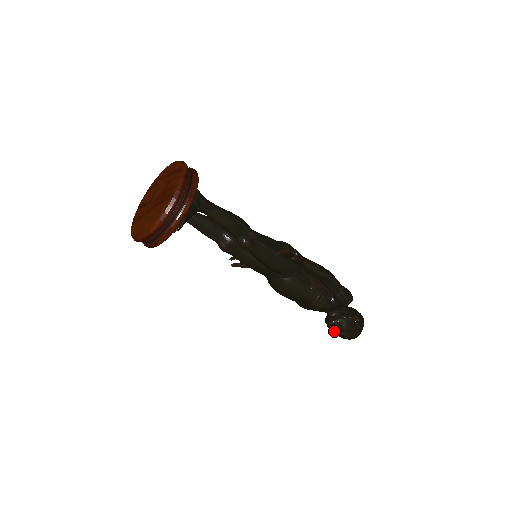
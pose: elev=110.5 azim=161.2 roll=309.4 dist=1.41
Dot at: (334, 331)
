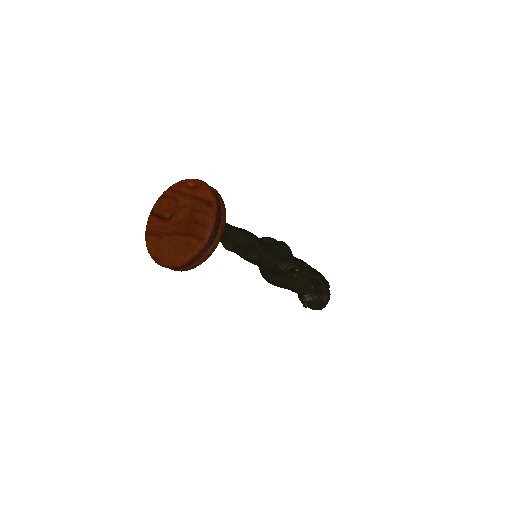
Dot at: (305, 305)
